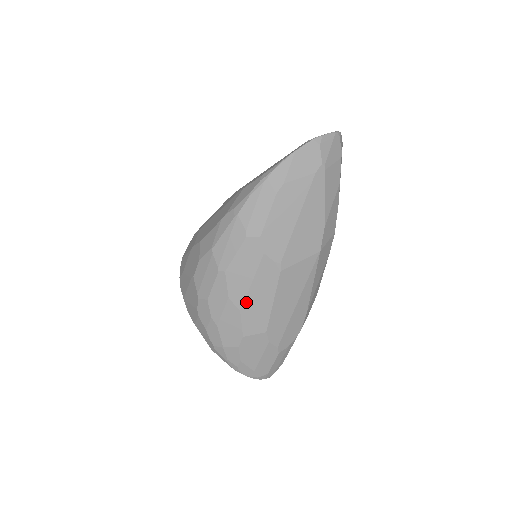
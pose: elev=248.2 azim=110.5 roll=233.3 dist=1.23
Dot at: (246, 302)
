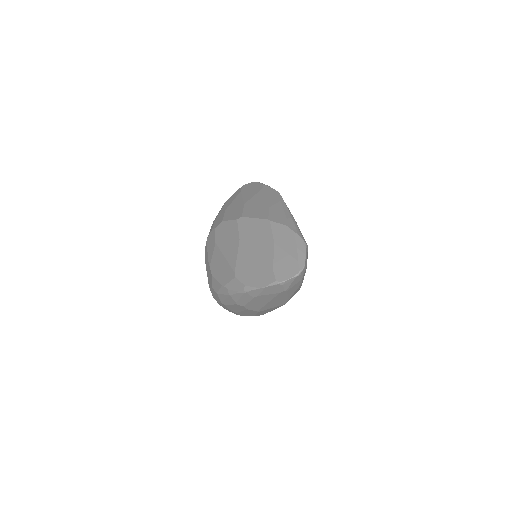
Dot at: occluded
